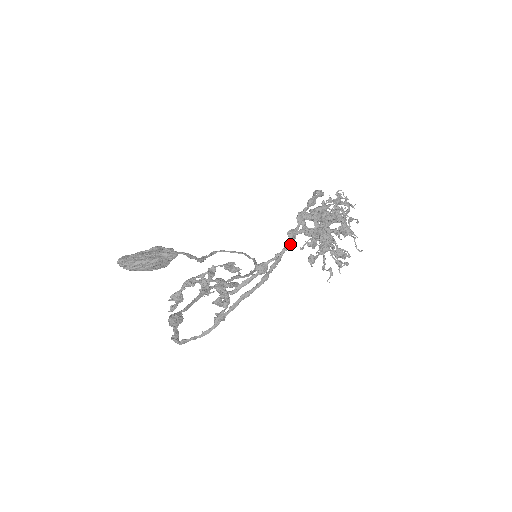
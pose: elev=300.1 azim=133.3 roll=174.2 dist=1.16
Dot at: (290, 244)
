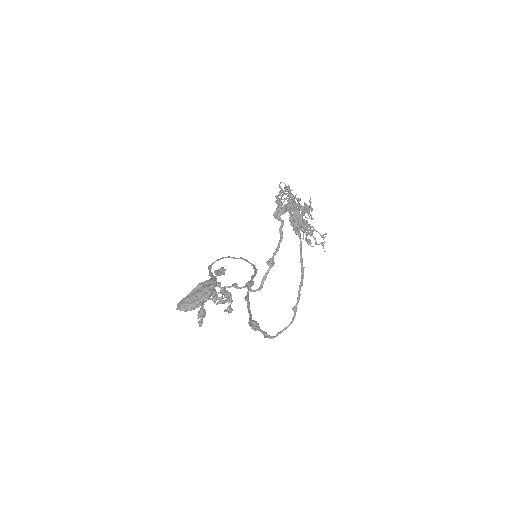
Dot at: (281, 238)
